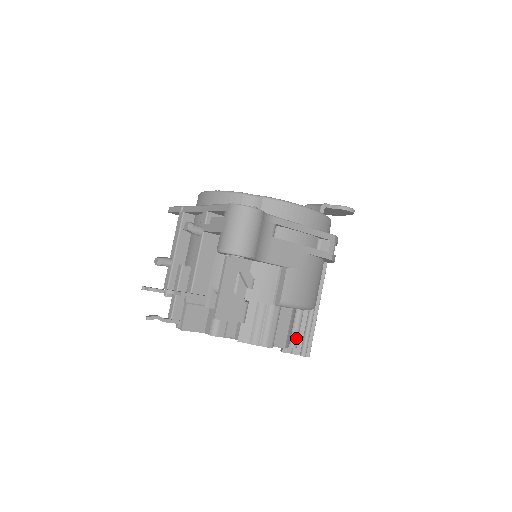
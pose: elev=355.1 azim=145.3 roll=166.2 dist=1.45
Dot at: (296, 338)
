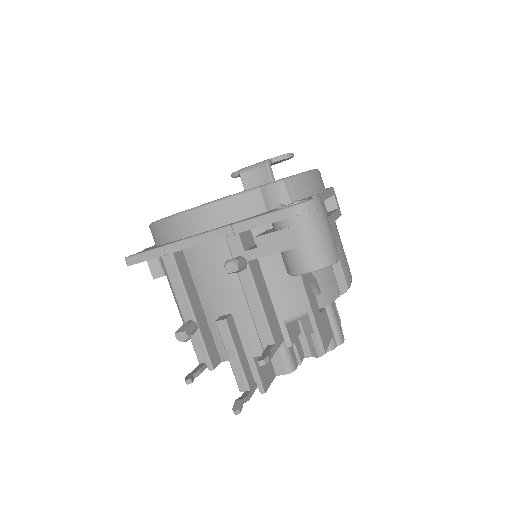
Dot at: occluded
